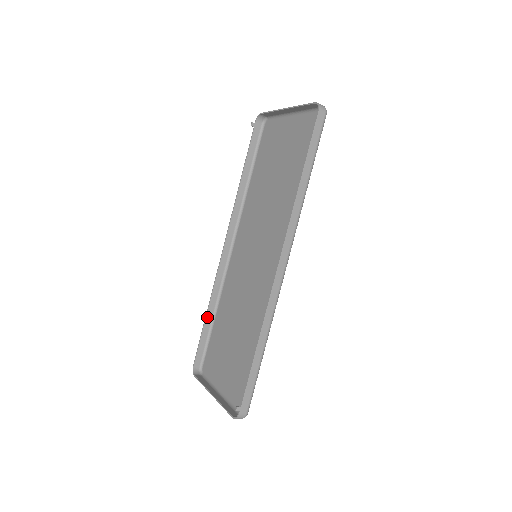
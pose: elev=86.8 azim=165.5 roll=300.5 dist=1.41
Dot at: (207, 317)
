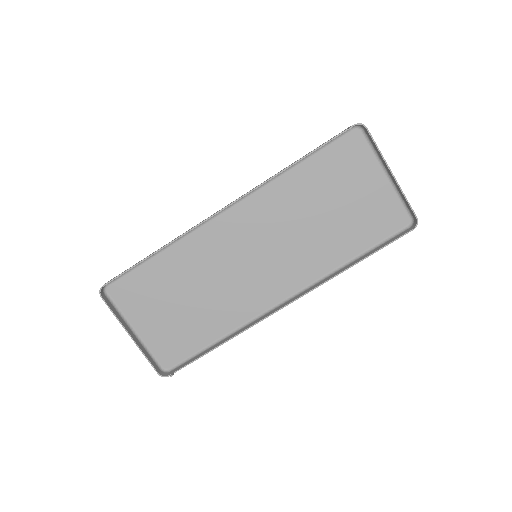
Dot at: occluded
